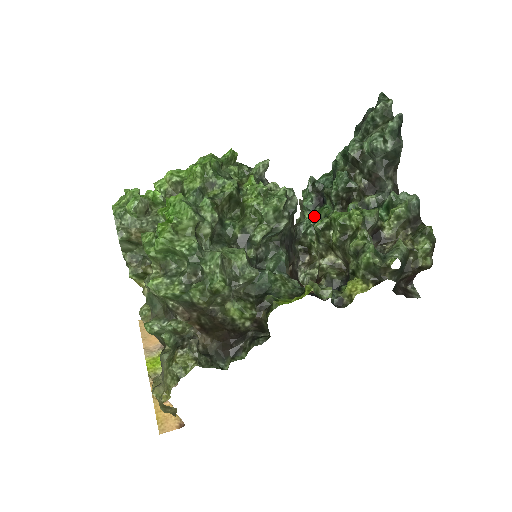
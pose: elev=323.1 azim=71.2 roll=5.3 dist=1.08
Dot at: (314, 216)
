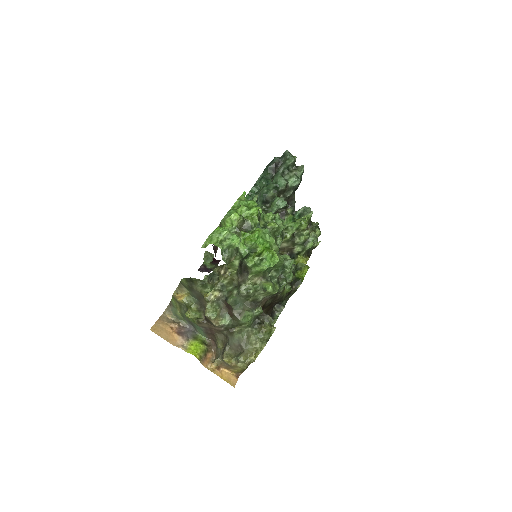
Dot at: occluded
